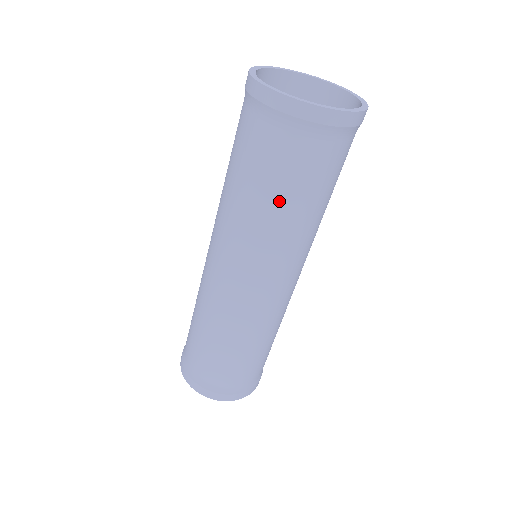
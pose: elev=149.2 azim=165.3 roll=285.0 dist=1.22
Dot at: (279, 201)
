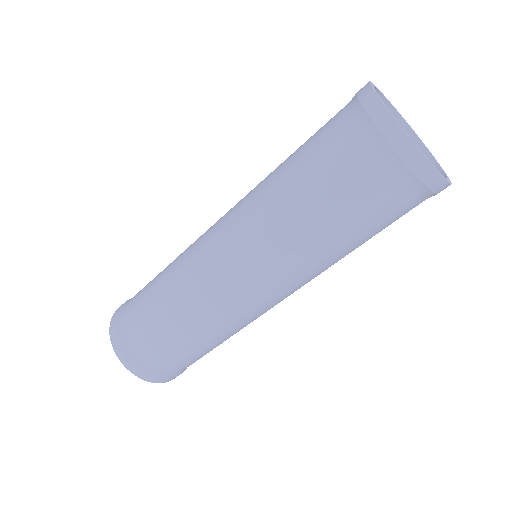
Dot at: (310, 201)
